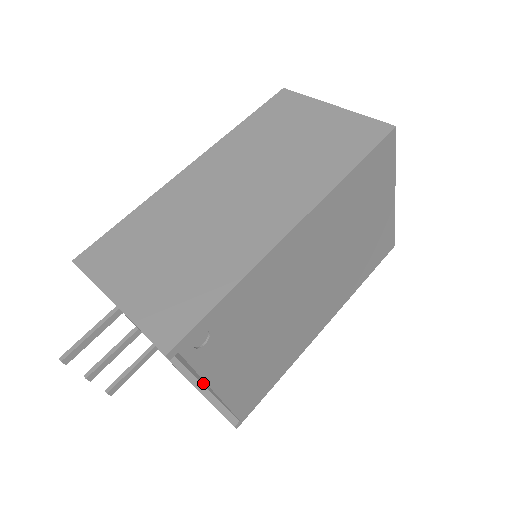
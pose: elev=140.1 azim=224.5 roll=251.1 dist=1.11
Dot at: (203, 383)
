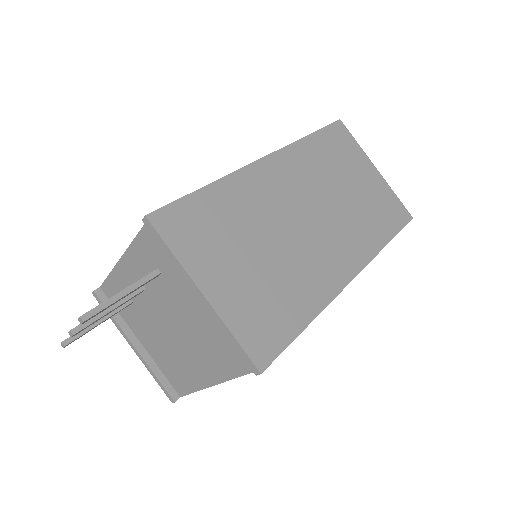
Dot at: (174, 361)
